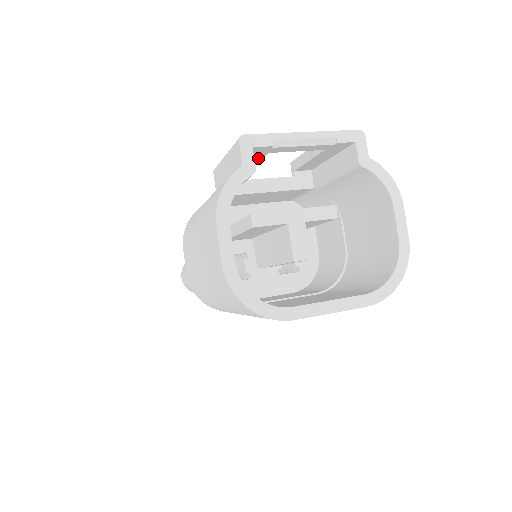
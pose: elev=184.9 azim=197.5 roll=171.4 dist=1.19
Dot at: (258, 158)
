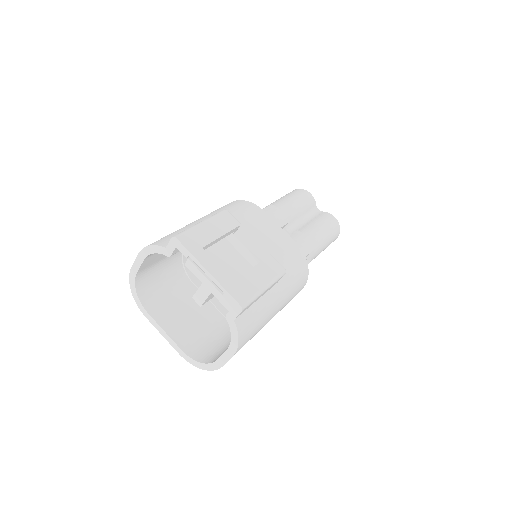
Dot at: occluded
